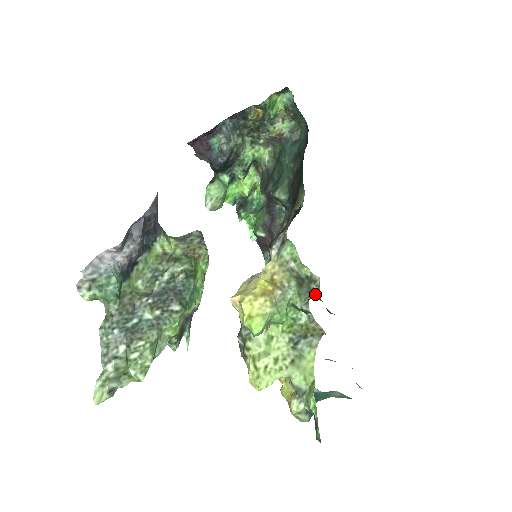
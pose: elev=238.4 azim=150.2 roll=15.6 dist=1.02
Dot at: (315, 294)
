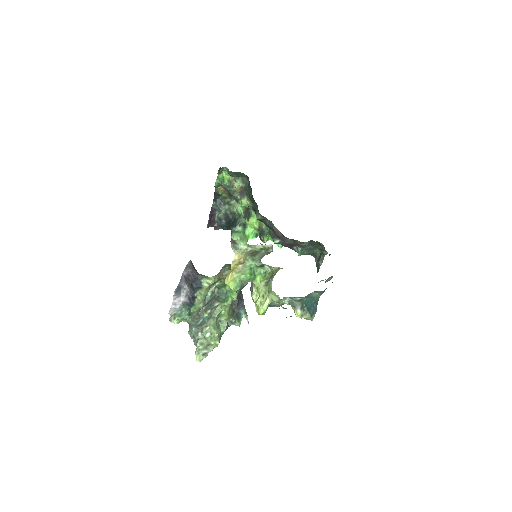
Dot at: (323, 251)
